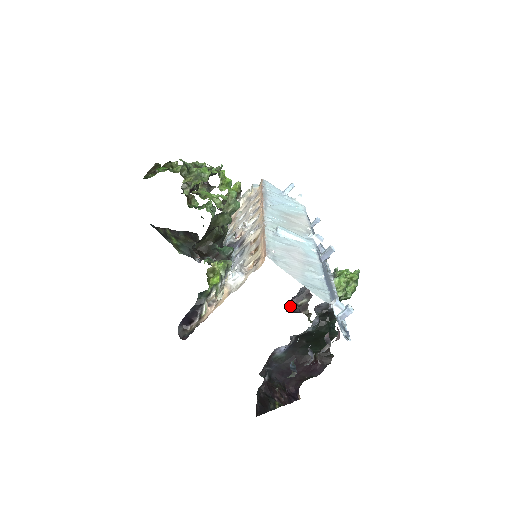
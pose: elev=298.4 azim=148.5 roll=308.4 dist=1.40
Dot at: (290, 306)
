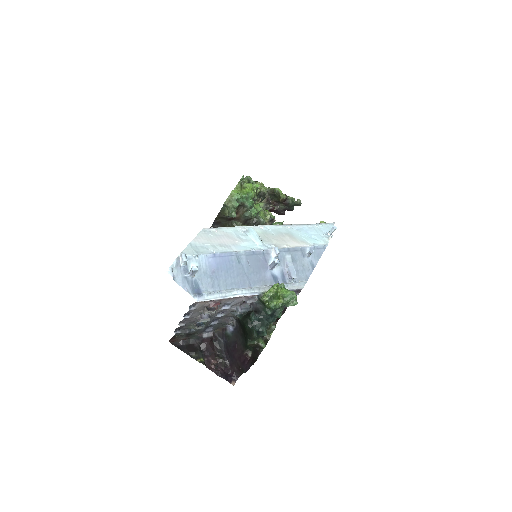
Dot at: occluded
